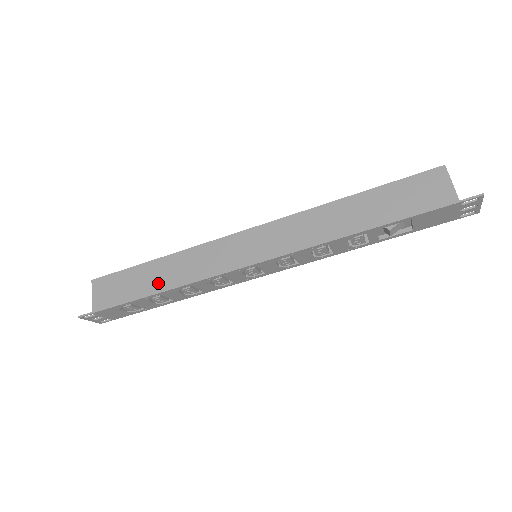
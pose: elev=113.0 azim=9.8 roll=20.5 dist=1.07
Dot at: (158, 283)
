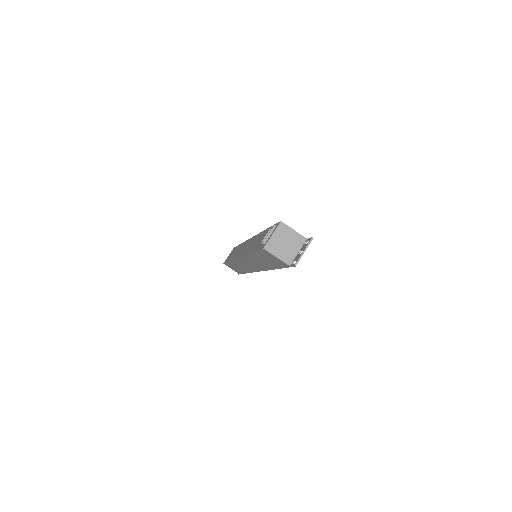
Dot at: (242, 270)
